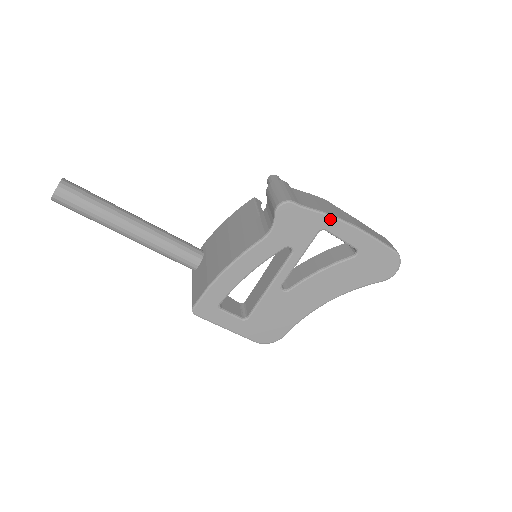
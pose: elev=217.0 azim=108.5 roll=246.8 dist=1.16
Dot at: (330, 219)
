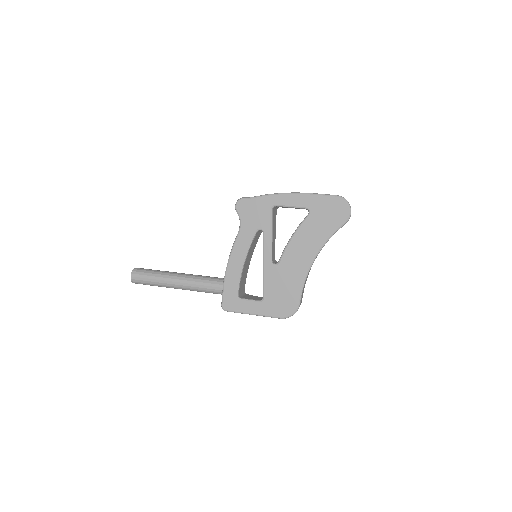
Dot at: (273, 196)
